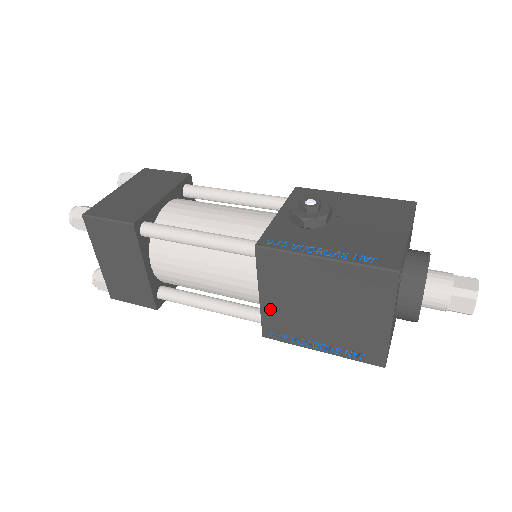
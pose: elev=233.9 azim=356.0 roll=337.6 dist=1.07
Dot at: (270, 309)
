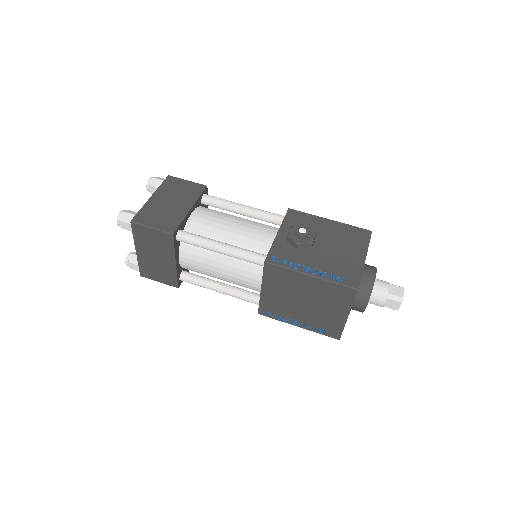
Dot at: (267, 298)
